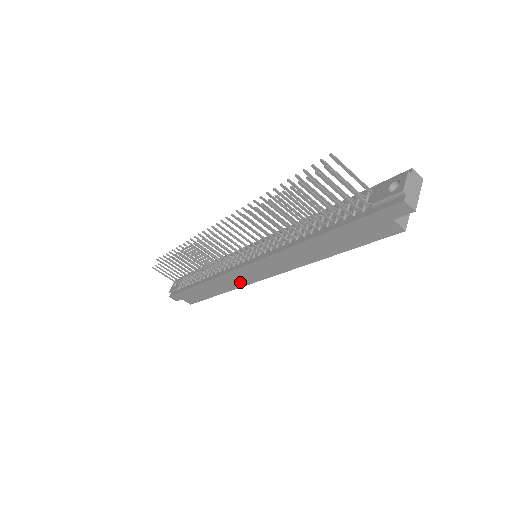
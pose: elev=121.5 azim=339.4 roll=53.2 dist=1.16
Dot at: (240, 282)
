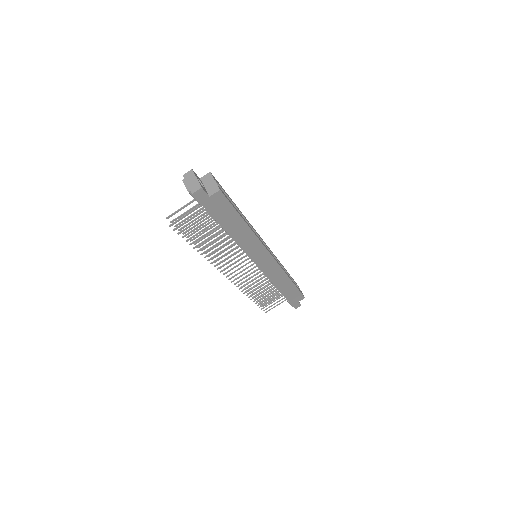
Dot at: (277, 270)
